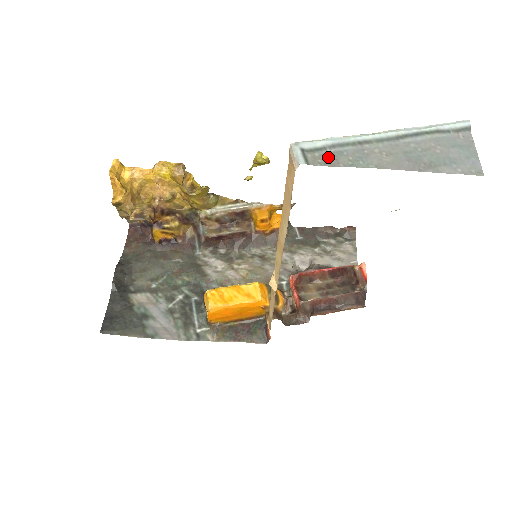
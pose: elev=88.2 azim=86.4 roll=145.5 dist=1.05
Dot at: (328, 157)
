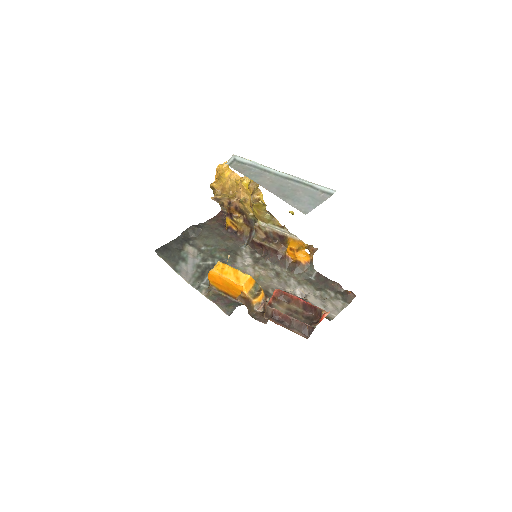
Dot at: (242, 168)
